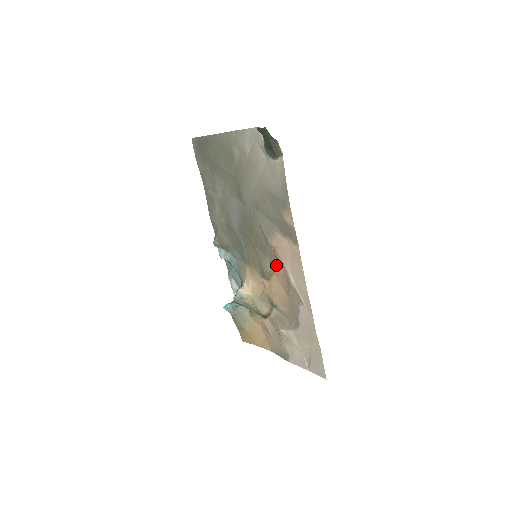
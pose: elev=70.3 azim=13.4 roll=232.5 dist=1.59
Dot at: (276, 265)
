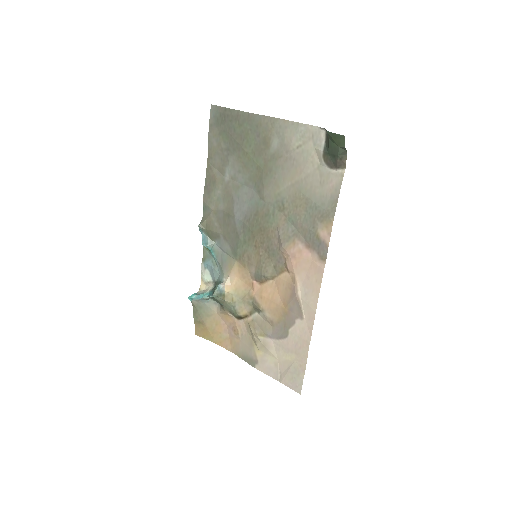
Dot at: (281, 272)
